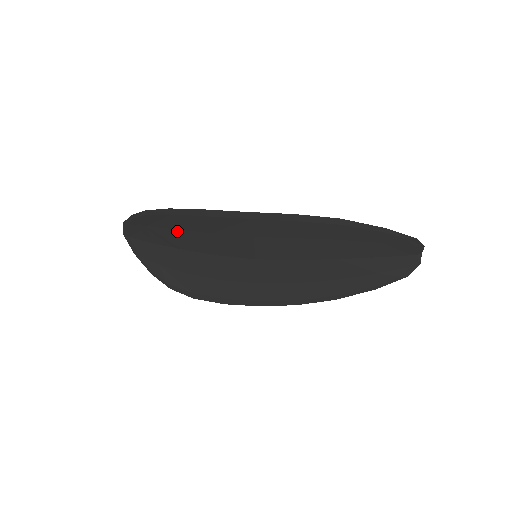
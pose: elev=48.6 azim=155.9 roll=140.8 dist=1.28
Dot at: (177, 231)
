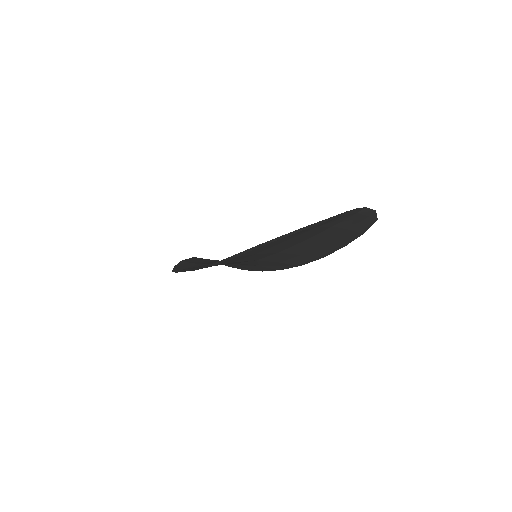
Dot at: occluded
